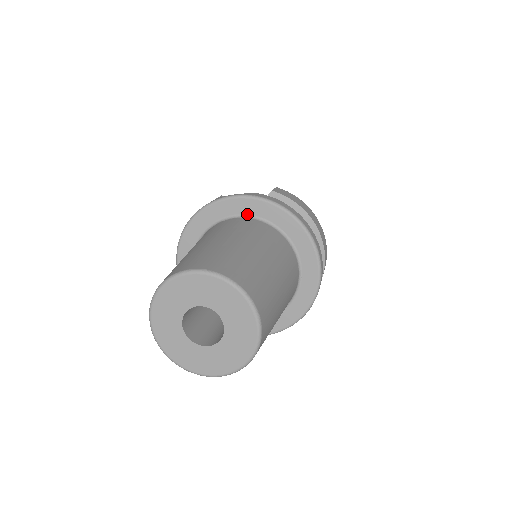
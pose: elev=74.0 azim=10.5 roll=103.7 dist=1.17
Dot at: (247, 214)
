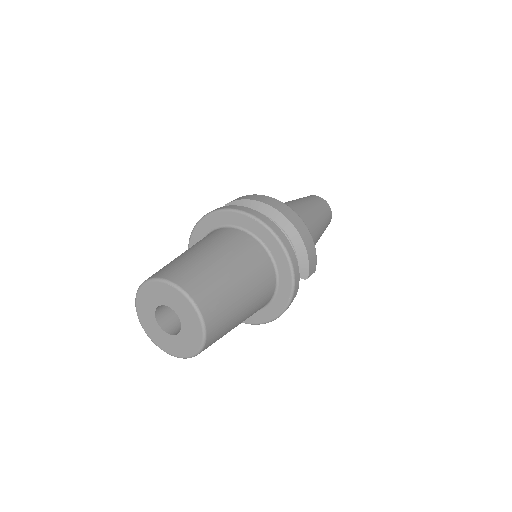
Dot at: (207, 232)
